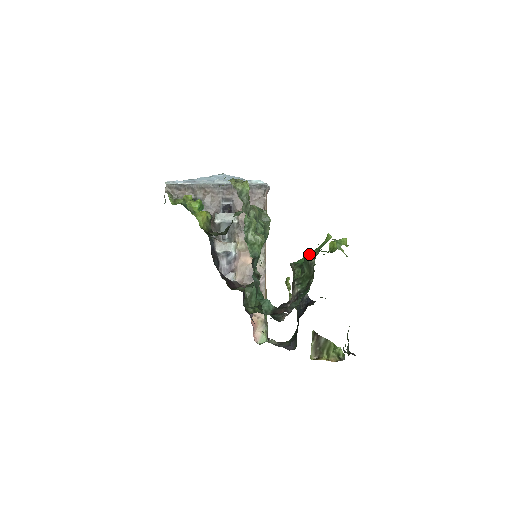
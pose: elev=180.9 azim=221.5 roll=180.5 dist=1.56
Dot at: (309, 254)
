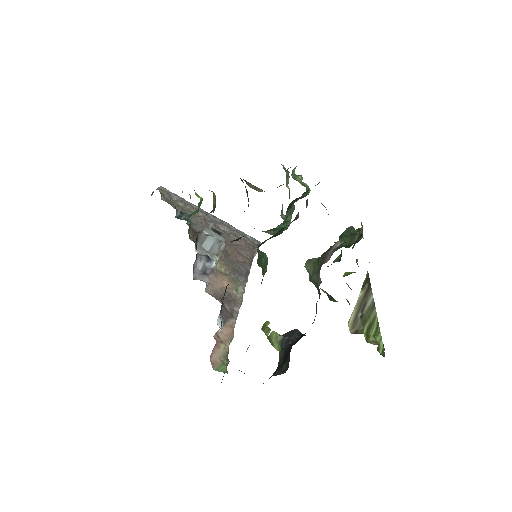
Dot at: (352, 227)
